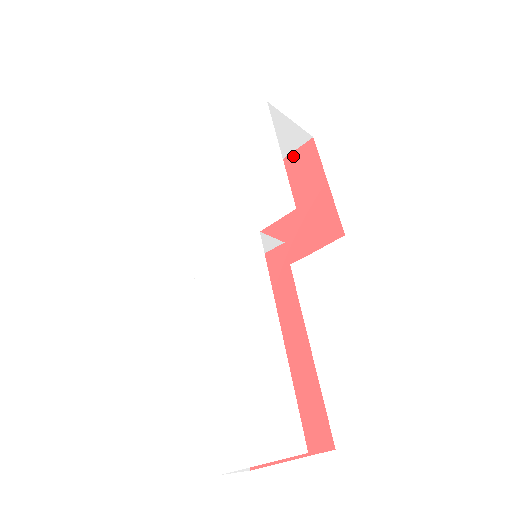
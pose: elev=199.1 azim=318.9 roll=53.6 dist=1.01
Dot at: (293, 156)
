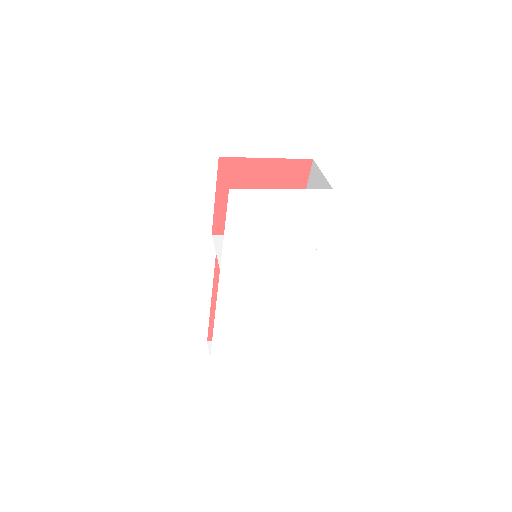
Dot at: (292, 163)
